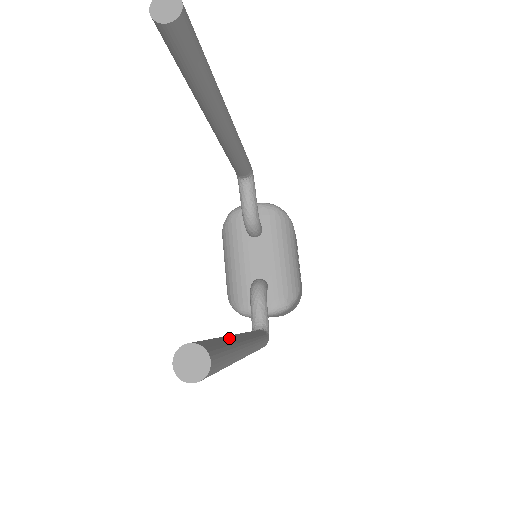
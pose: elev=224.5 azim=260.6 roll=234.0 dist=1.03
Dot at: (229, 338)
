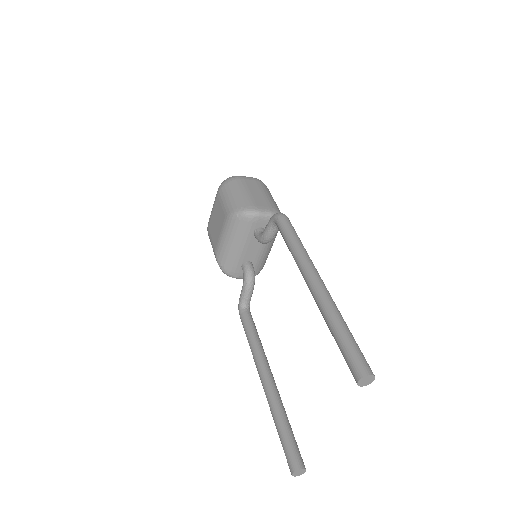
Dot at: (286, 415)
